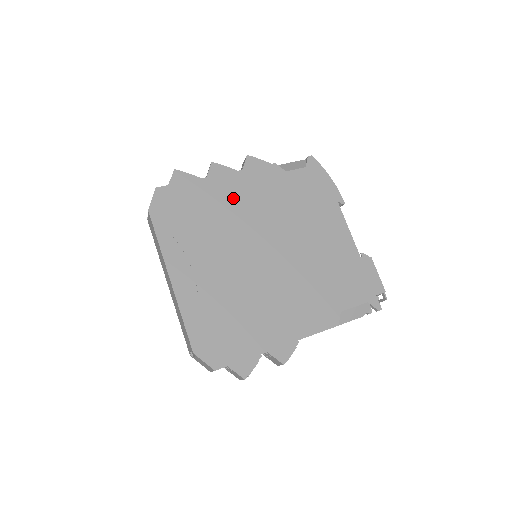
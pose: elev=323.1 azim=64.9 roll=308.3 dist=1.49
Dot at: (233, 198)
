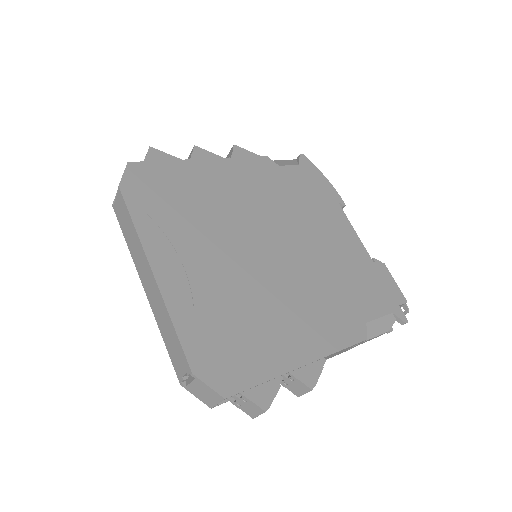
Dot at: (224, 185)
